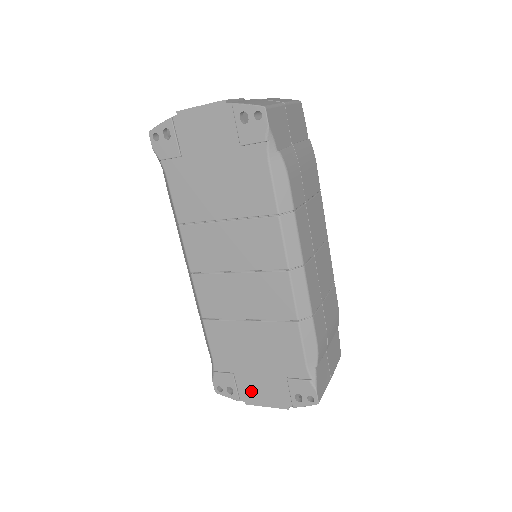
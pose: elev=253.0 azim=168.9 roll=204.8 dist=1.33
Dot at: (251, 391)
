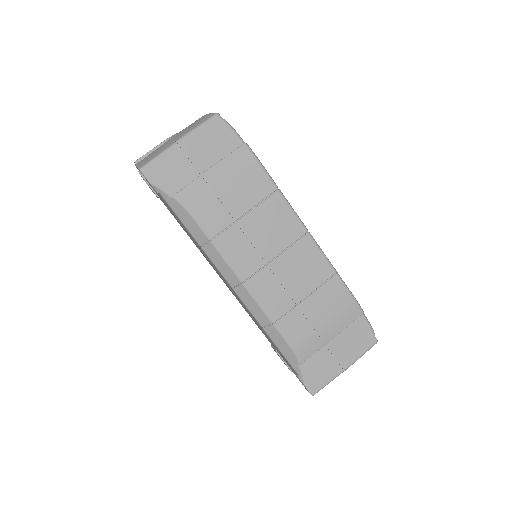
Dot at: occluded
